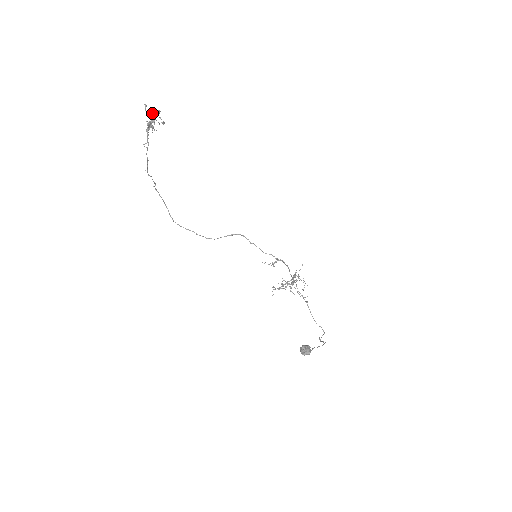
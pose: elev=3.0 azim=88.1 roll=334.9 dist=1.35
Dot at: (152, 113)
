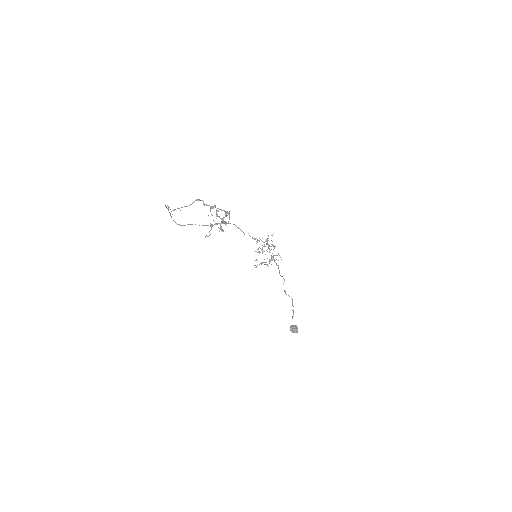
Dot at: occluded
